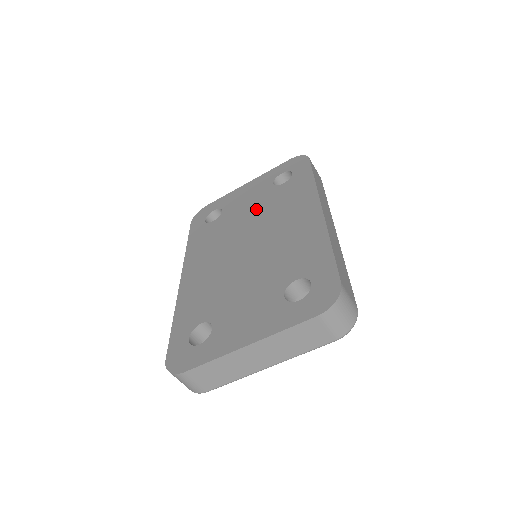
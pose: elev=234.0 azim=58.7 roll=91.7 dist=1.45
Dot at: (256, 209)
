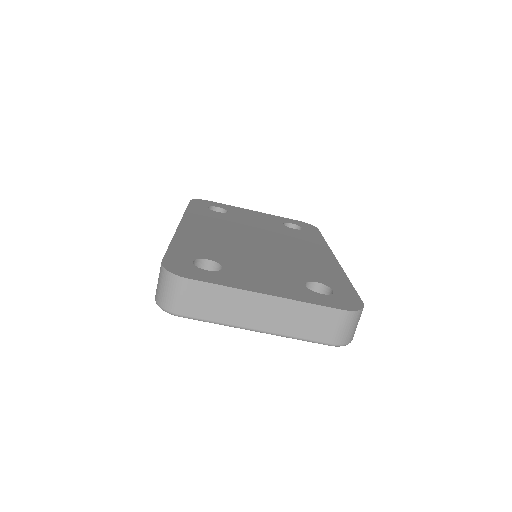
Dot at: (267, 228)
